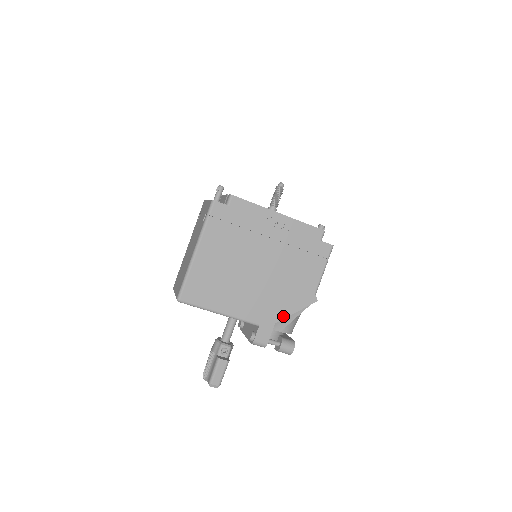
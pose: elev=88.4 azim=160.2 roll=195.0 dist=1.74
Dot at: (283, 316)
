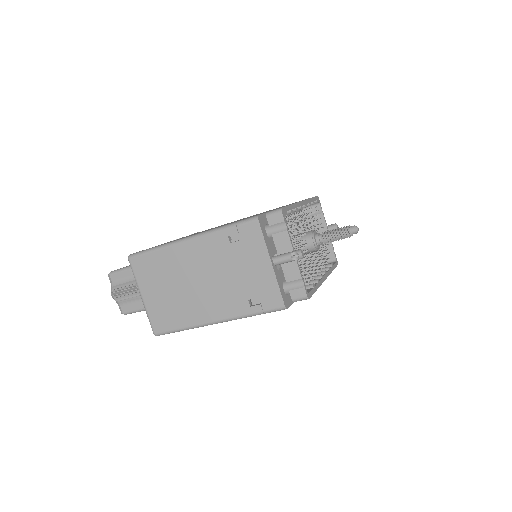
Dot at: occluded
